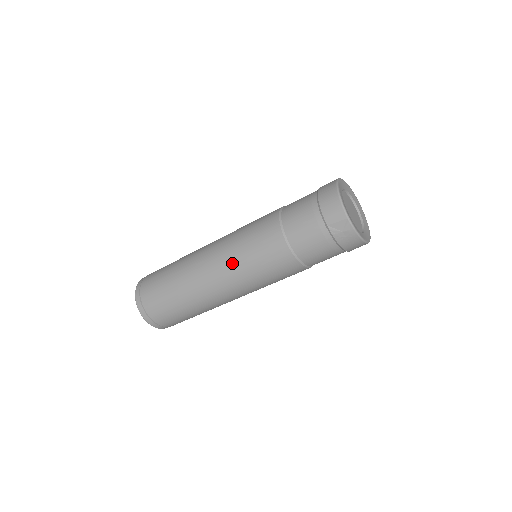
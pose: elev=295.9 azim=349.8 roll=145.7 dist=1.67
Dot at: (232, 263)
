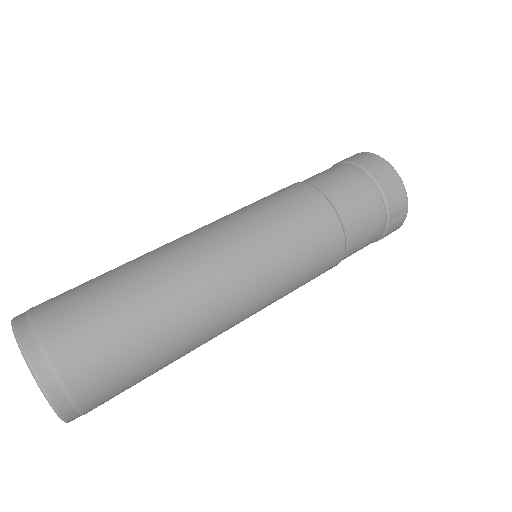
Dot at: (269, 274)
